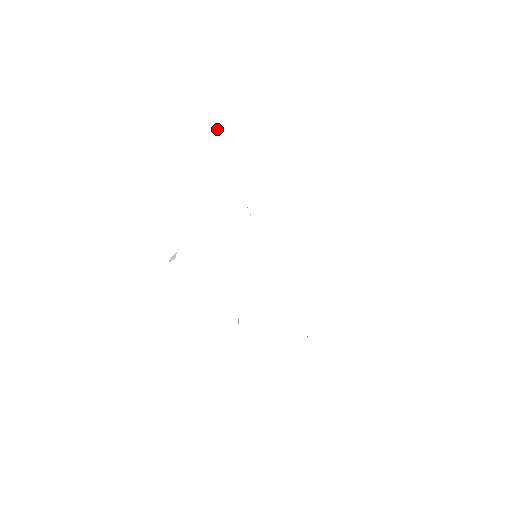
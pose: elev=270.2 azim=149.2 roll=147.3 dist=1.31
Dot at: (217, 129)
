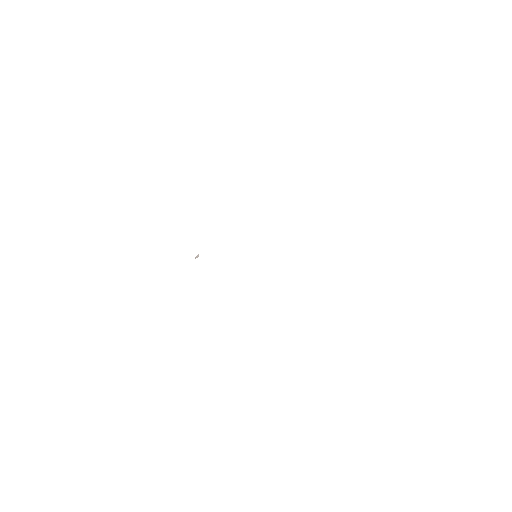
Dot at: occluded
